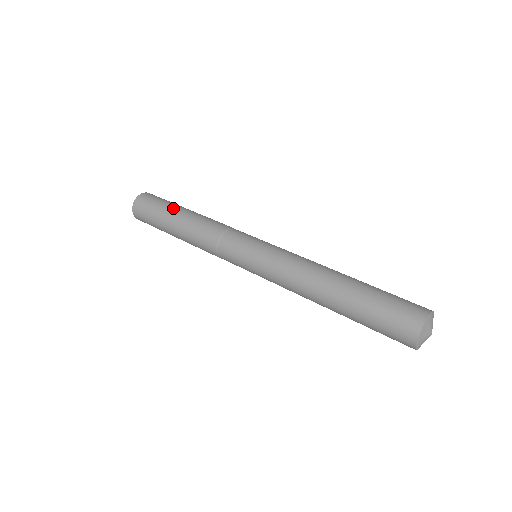
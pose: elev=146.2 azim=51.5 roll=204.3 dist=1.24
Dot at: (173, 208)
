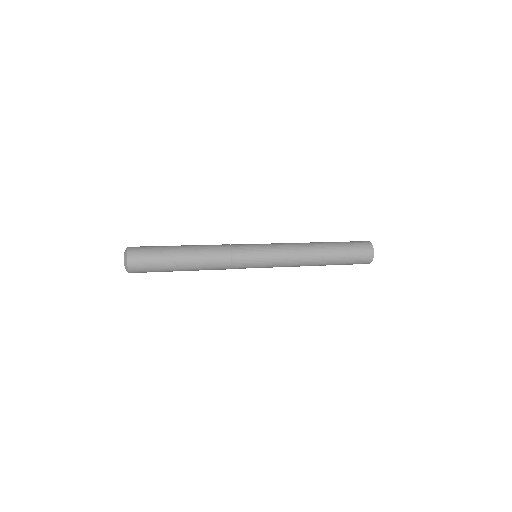
Dot at: (172, 247)
